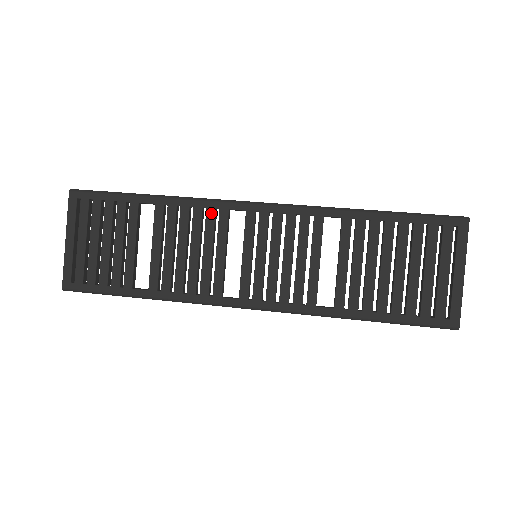
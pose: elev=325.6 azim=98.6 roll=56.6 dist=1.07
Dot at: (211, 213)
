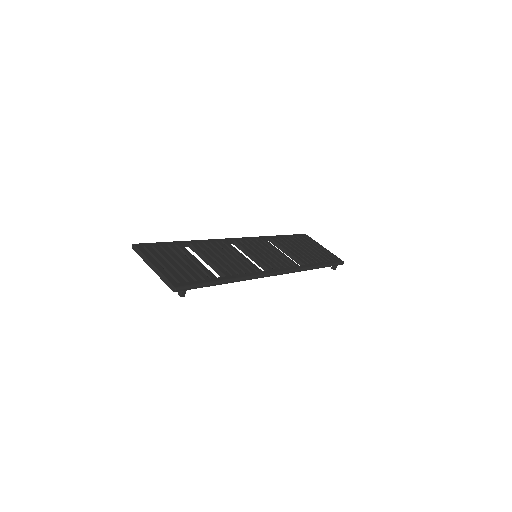
Dot at: (221, 243)
